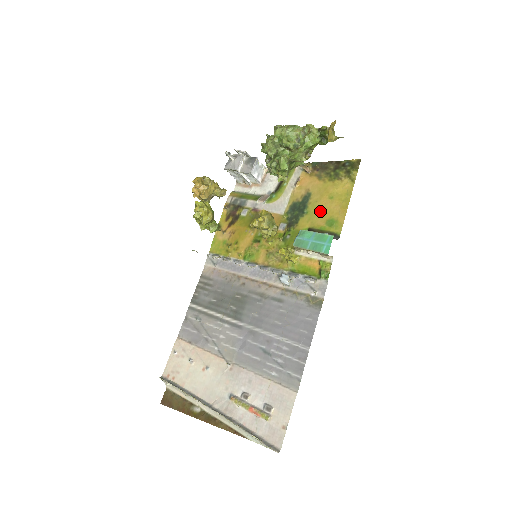
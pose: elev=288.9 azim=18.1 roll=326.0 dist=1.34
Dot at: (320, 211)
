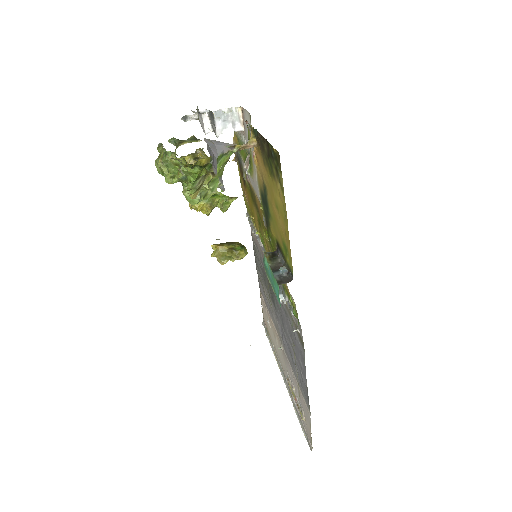
Dot at: (276, 222)
